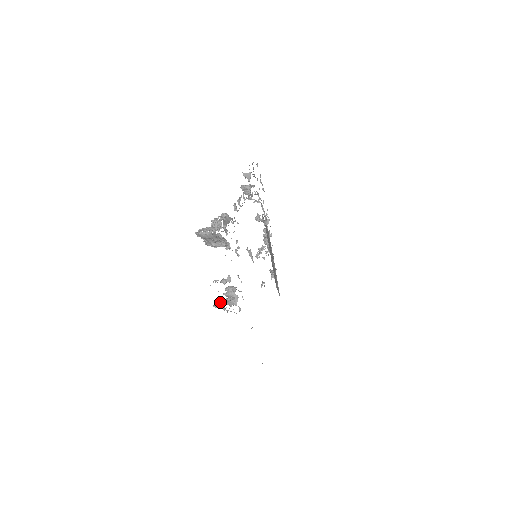
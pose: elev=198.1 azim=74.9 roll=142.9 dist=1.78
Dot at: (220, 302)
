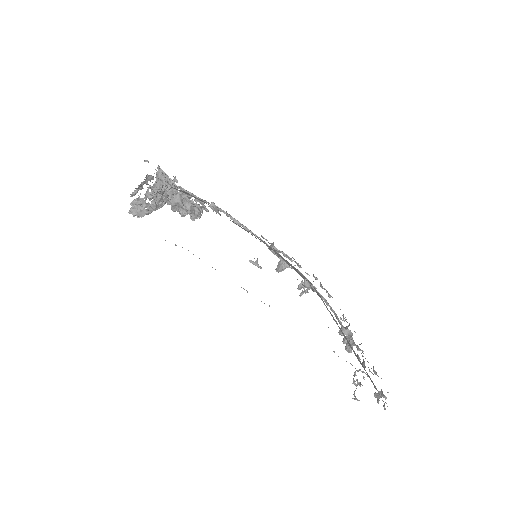
Dot at: occluded
